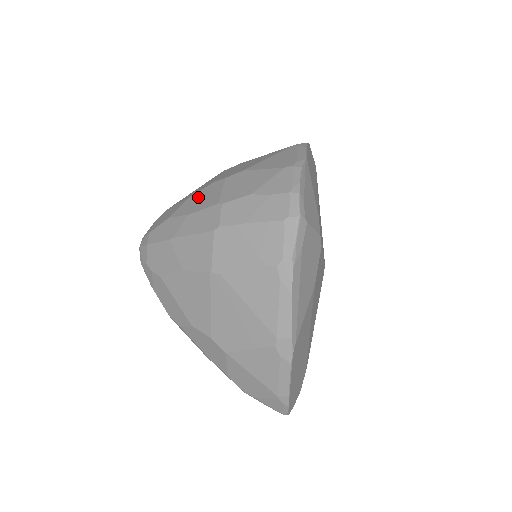
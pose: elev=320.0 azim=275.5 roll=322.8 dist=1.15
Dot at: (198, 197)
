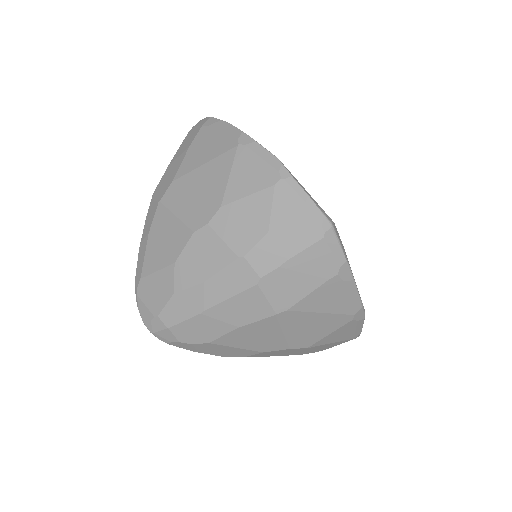
Dot at: (192, 258)
